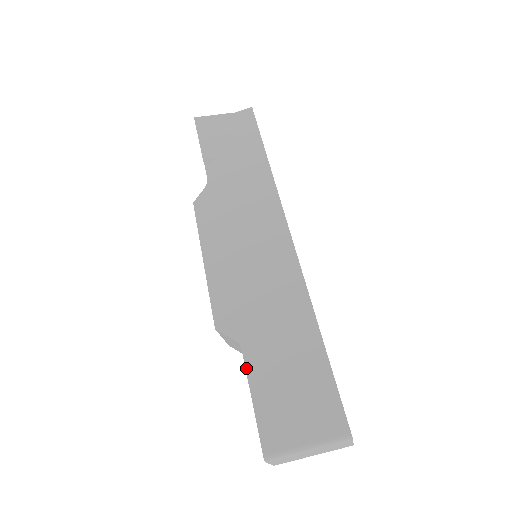
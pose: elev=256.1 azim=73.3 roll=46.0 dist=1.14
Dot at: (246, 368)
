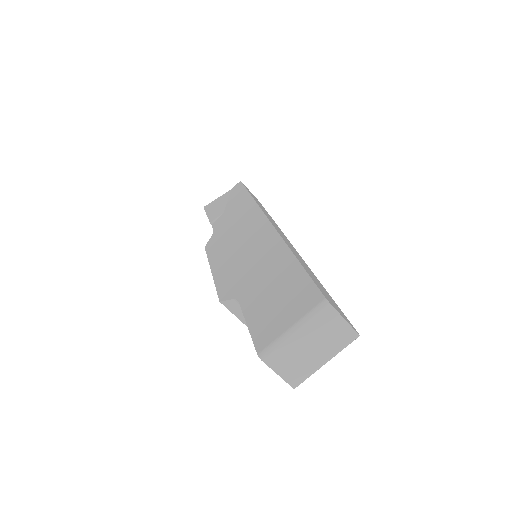
Dot at: (242, 309)
